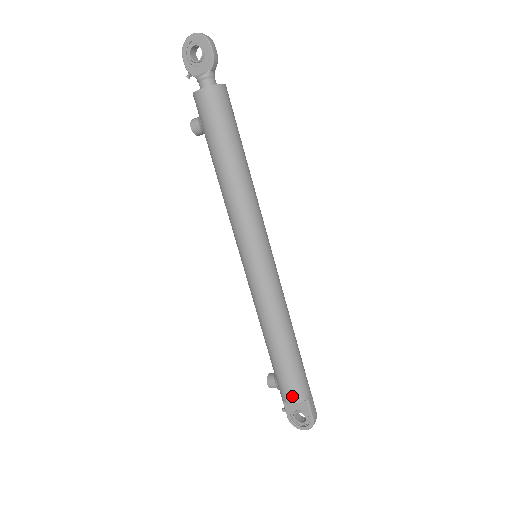
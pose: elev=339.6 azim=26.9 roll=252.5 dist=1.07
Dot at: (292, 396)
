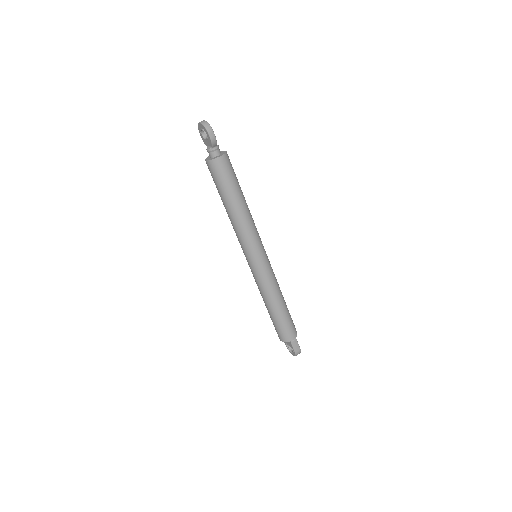
Dot at: (281, 337)
